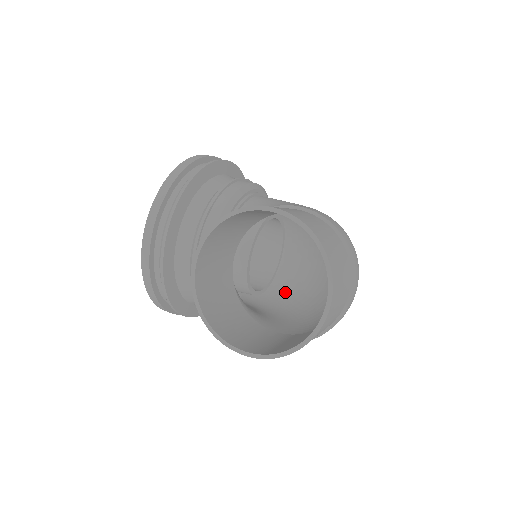
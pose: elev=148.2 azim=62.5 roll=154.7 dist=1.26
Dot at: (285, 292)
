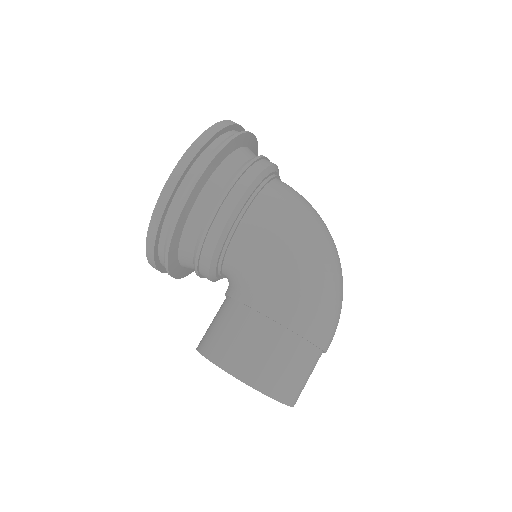
Dot at: occluded
